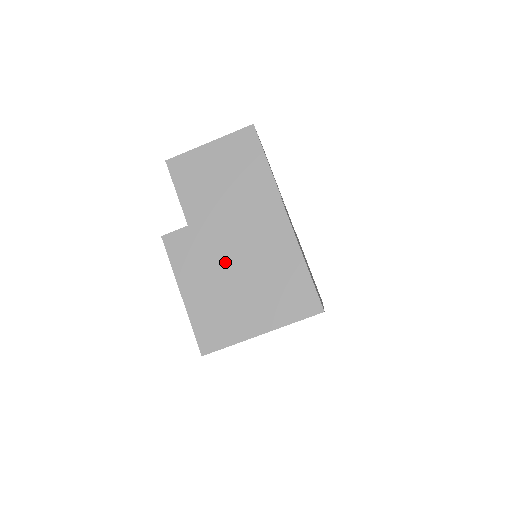
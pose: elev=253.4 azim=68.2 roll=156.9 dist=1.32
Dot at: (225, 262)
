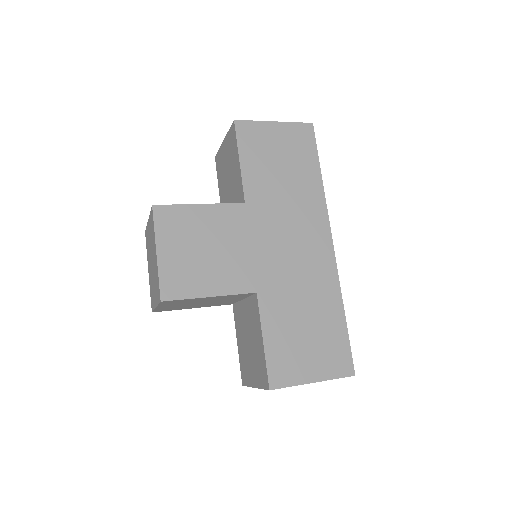
Dot at: occluded
